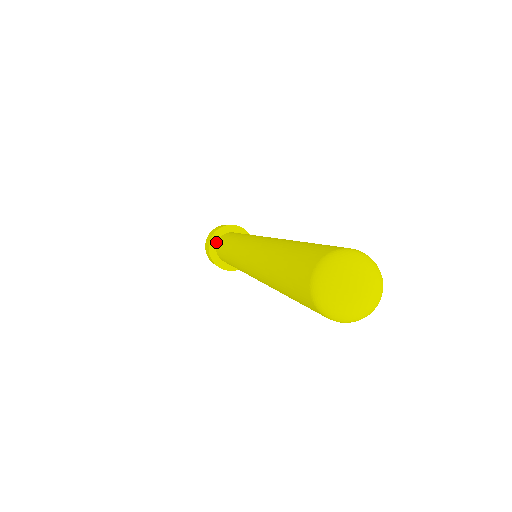
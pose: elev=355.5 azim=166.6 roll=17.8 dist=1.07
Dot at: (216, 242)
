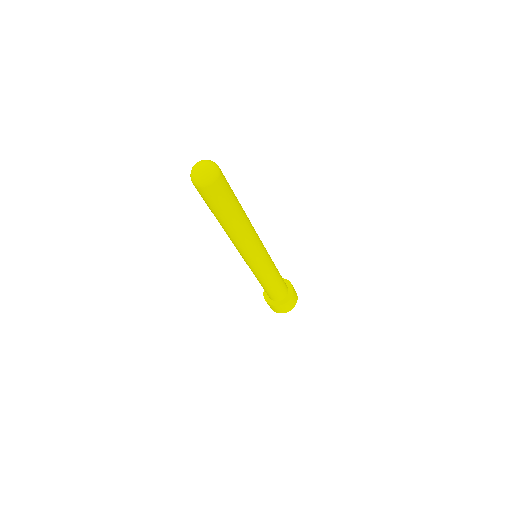
Dot at: occluded
